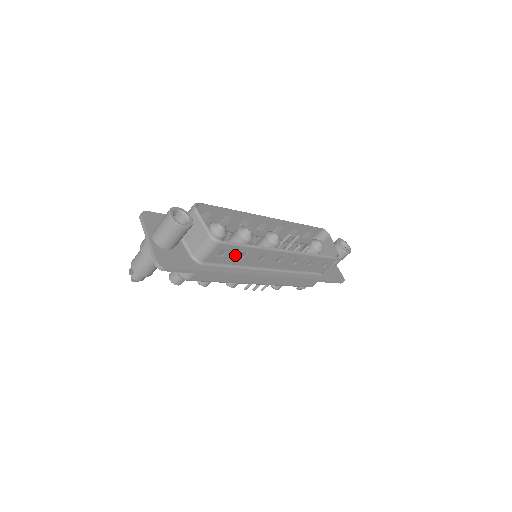
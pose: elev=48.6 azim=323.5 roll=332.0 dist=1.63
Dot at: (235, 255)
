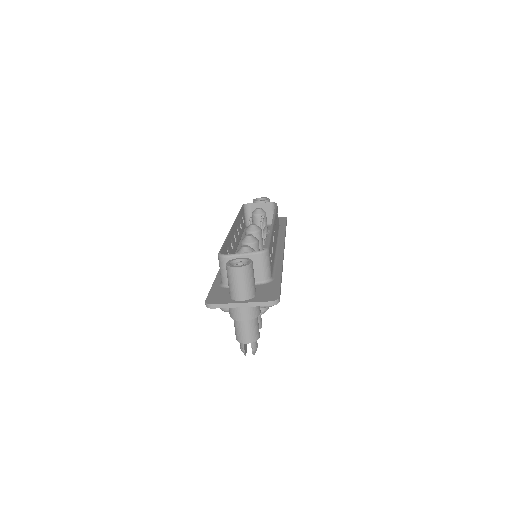
Dot at: occluded
